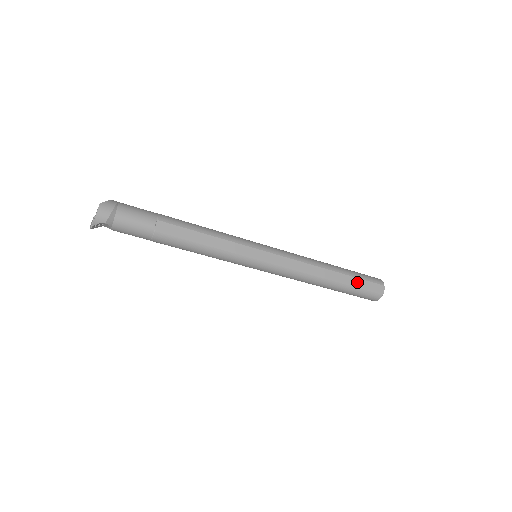
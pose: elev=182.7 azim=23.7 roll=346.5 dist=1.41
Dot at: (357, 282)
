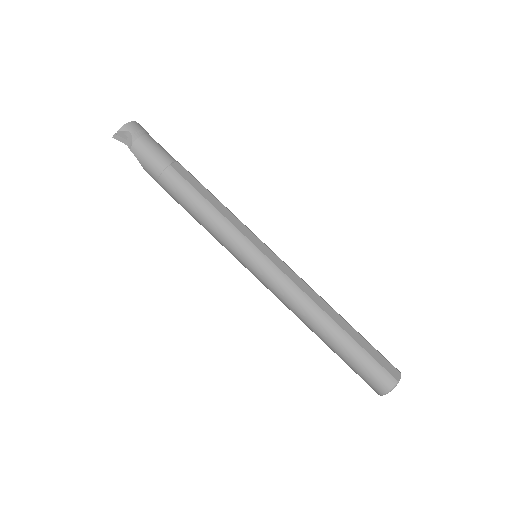
Dot at: (366, 345)
